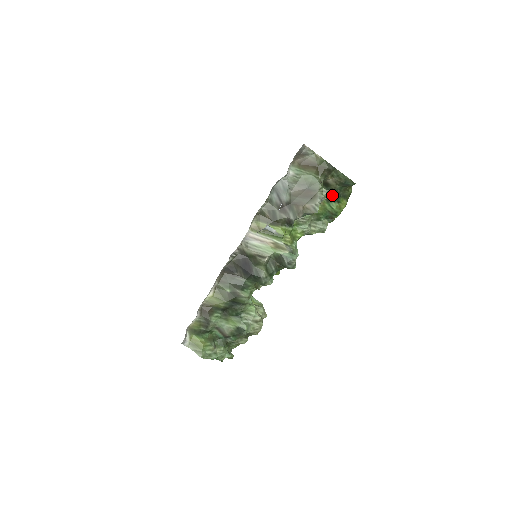
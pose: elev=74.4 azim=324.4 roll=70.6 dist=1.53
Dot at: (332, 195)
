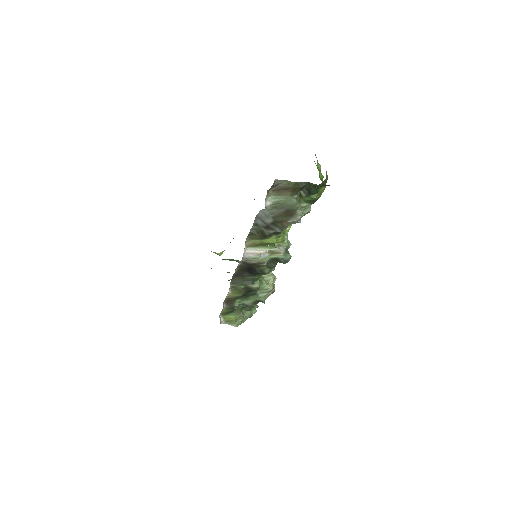
Dot at: (310, 192)
